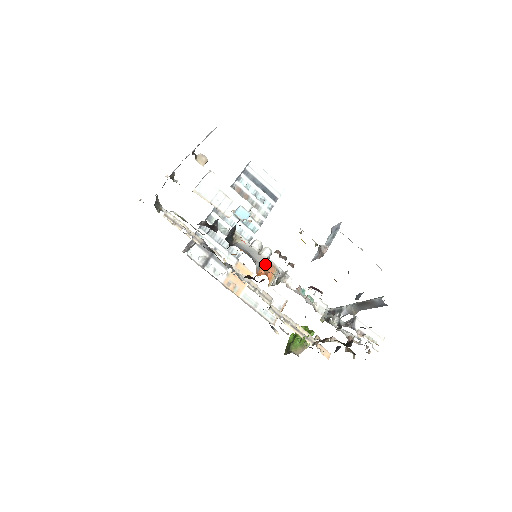
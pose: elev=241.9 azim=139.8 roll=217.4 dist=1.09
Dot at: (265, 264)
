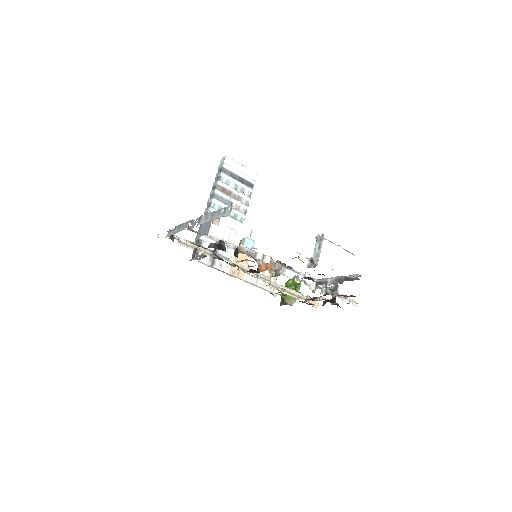
Dot at: occluded
